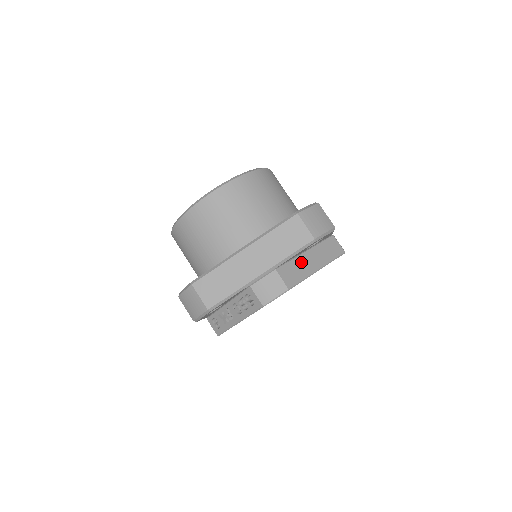
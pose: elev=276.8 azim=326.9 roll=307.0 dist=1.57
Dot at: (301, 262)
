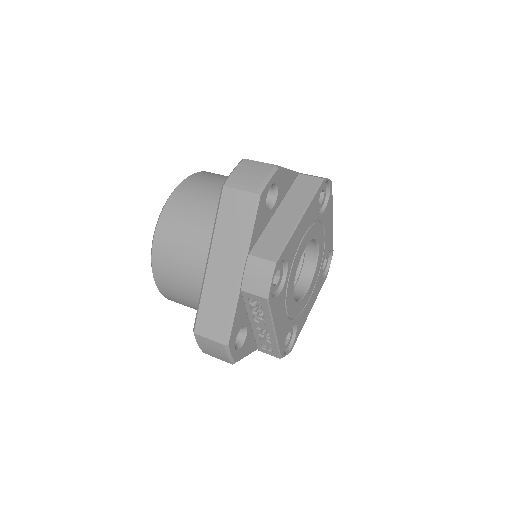
Dot at: (275, 226)
